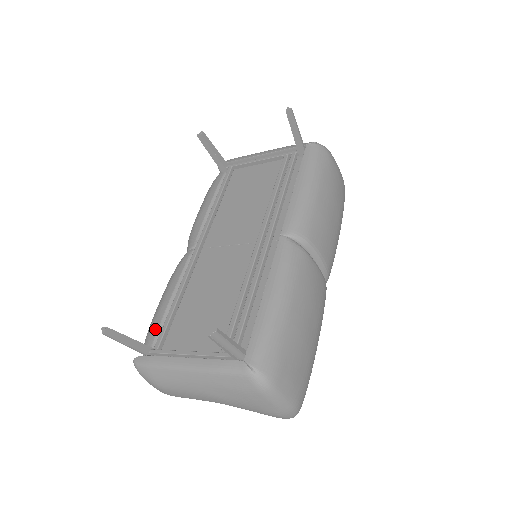
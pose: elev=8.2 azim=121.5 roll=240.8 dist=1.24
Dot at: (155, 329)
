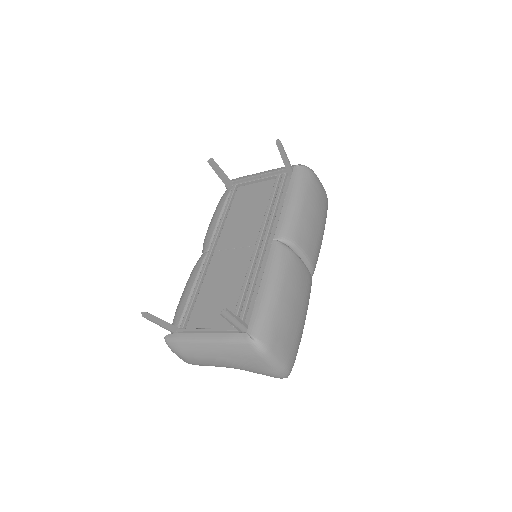
Dot at: (180, 314)
